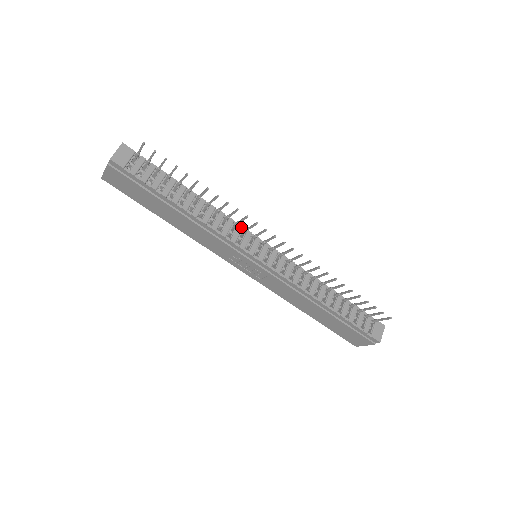
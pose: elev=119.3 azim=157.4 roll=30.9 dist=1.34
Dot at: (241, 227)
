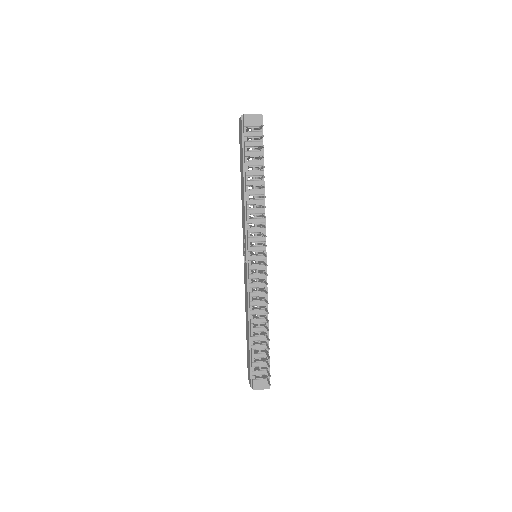
Dot at: (264, 230)
